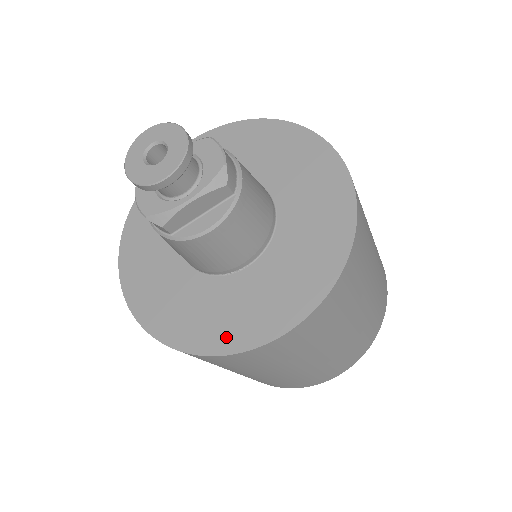
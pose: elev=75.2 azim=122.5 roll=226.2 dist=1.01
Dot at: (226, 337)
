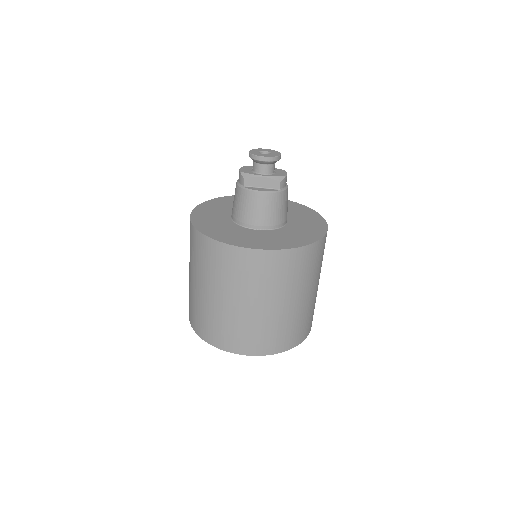
Dot at: (229, 239)
